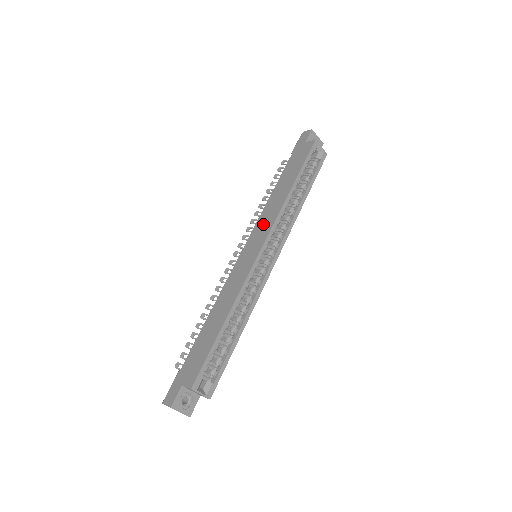
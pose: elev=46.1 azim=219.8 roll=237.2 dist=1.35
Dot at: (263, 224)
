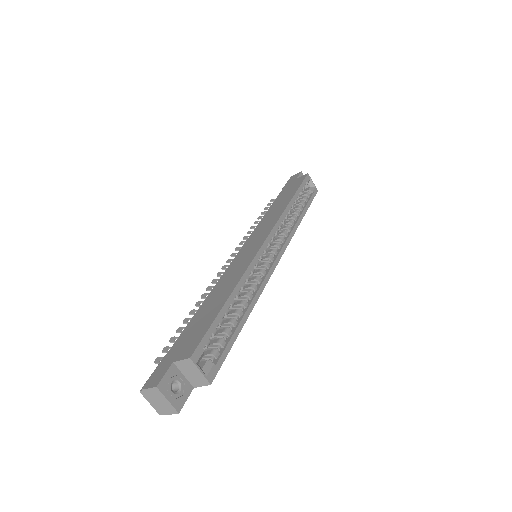
Dot at: (263, 227)
